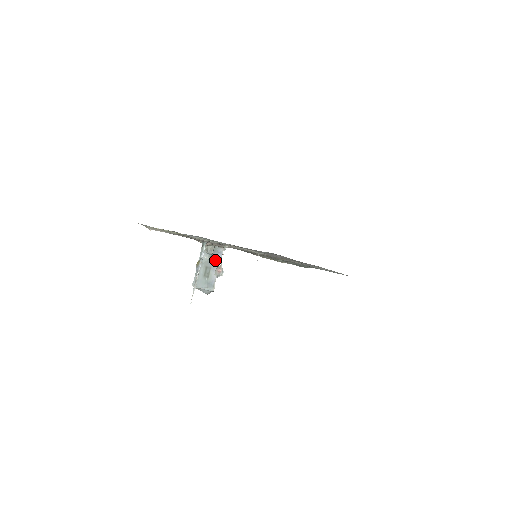
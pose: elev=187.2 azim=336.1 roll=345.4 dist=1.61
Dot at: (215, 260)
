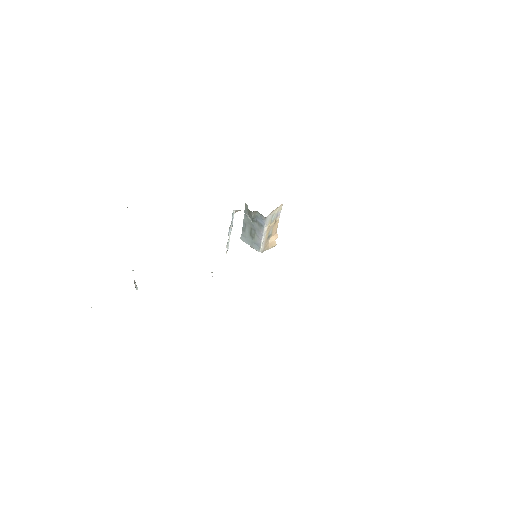
Dot at: (259, 225)
